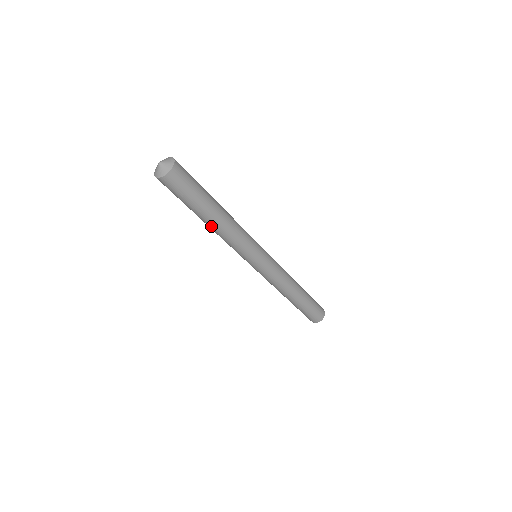
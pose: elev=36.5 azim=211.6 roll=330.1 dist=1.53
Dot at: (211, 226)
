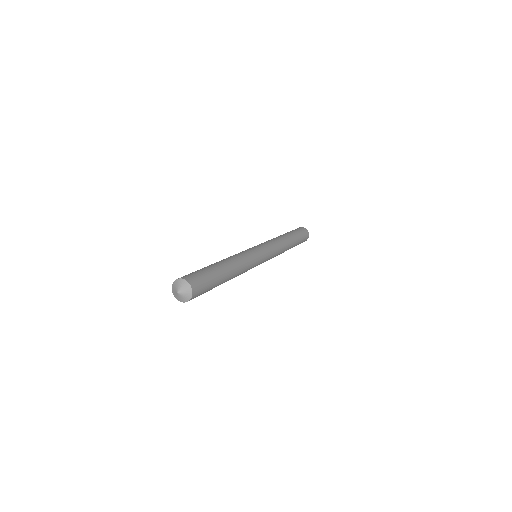
Dot at: occluded
